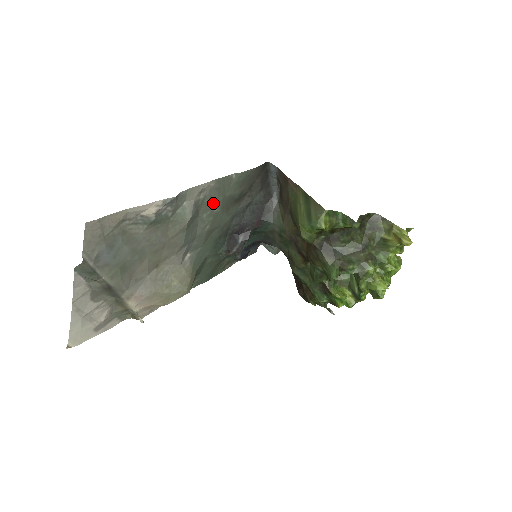
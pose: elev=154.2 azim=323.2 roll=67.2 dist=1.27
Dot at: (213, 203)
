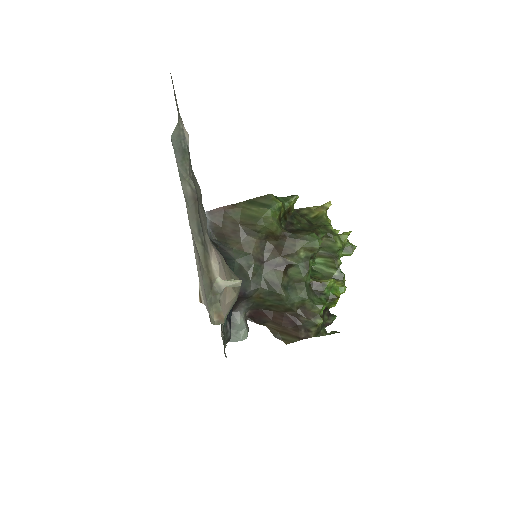
Dot at: occluded
